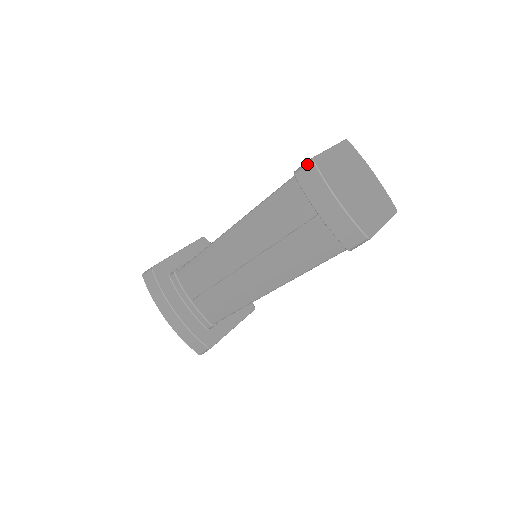
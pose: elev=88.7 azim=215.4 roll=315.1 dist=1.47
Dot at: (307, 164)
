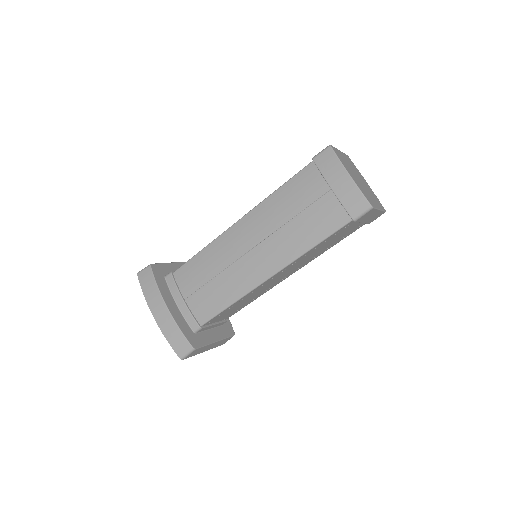
Dot at: (325, 149)
